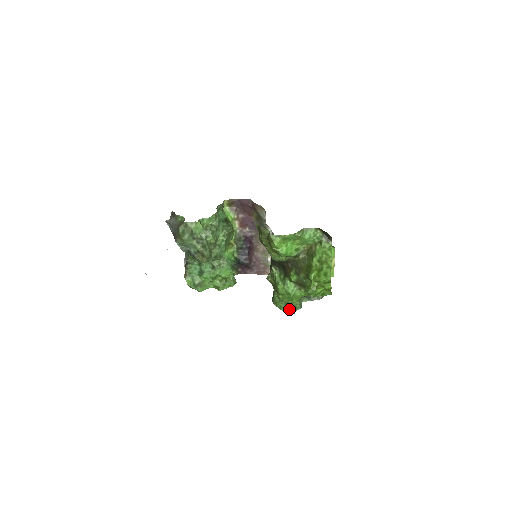
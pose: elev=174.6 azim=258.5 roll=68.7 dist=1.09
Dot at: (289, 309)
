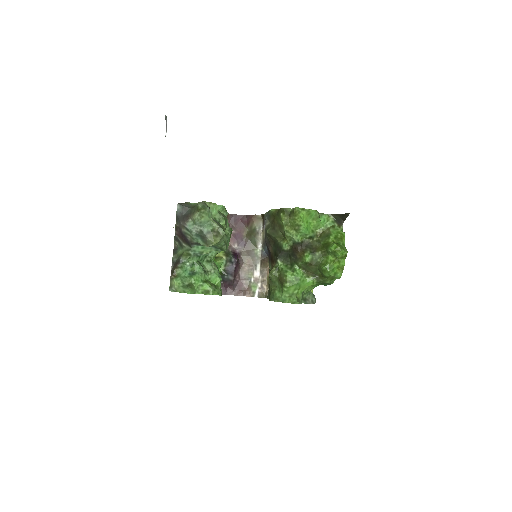
Dot at: (294, 300)
